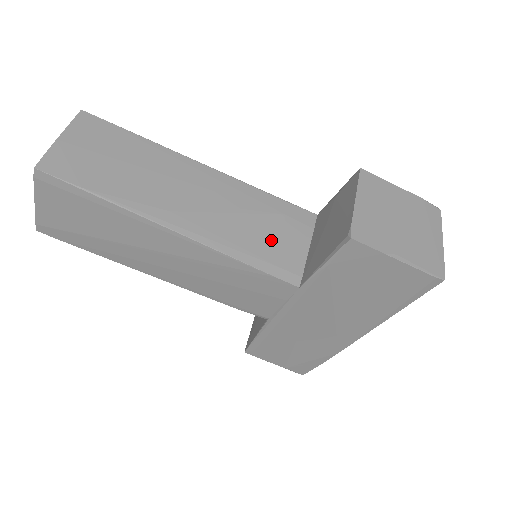
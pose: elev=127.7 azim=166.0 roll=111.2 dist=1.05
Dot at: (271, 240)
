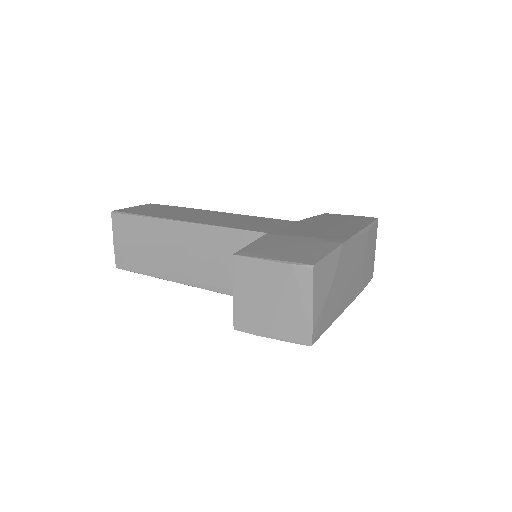
Dot at: occluded
